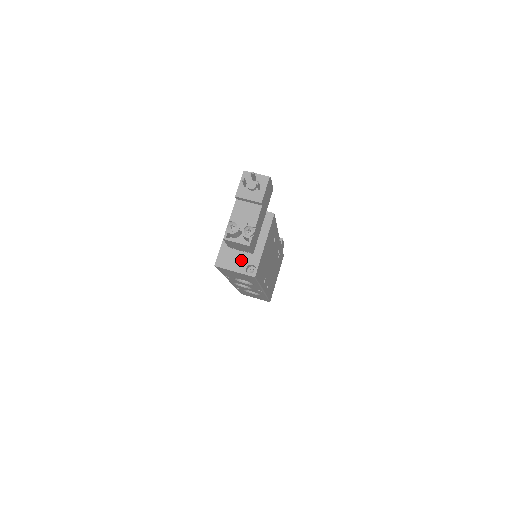
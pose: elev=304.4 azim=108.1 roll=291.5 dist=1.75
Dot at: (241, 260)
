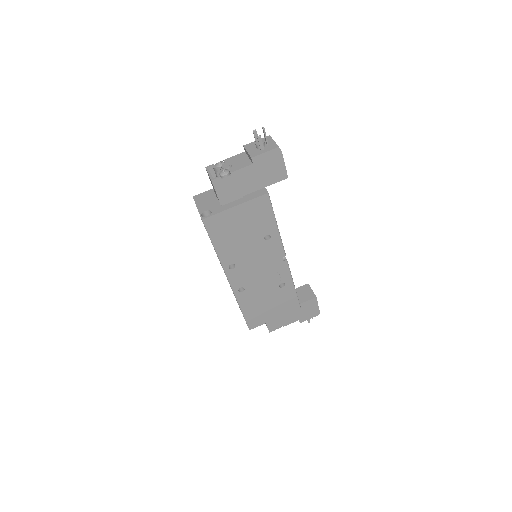
Dot at: (210, 204)
